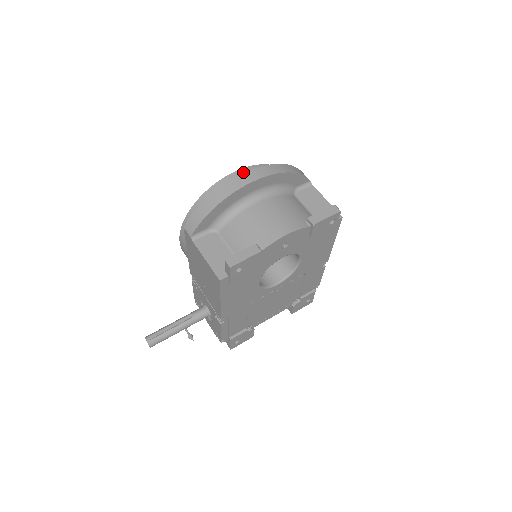
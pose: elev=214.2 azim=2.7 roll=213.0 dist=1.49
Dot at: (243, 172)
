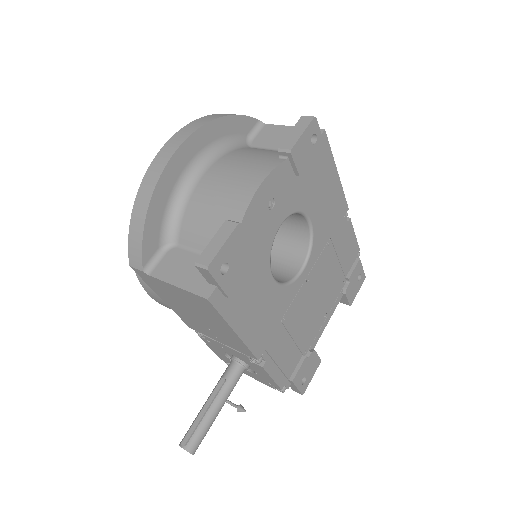
Dot at: occluded
